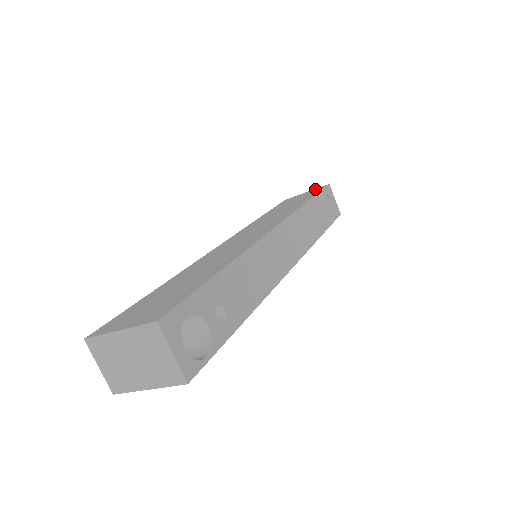
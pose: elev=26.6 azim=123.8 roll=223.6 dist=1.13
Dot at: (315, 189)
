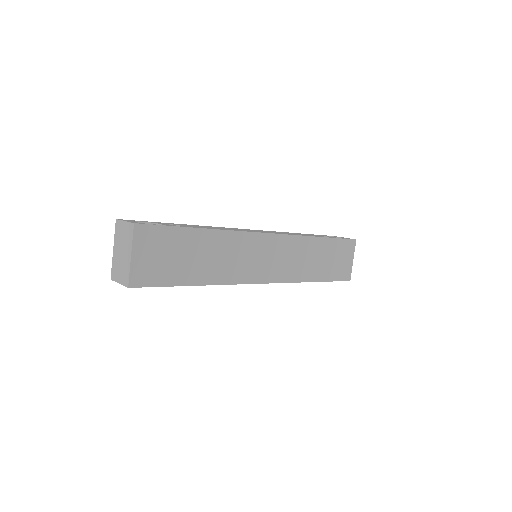
Dot at: occluded
